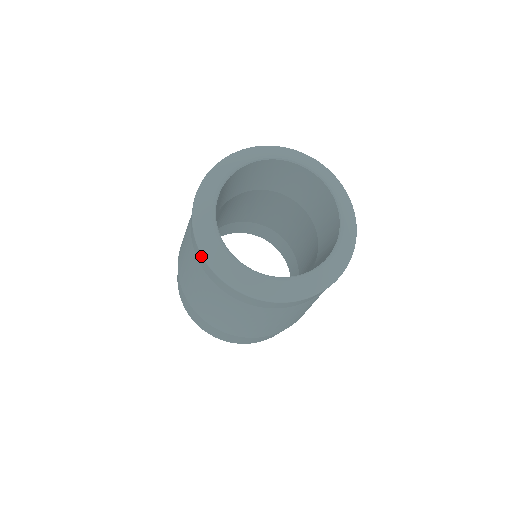
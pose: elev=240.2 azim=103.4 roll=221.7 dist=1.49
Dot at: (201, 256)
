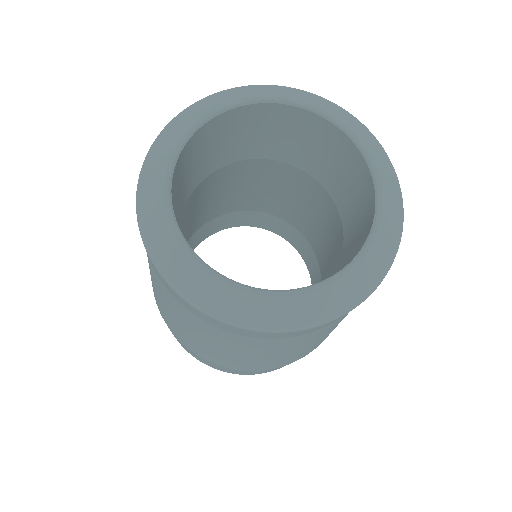
Dot at: (153, 265)
